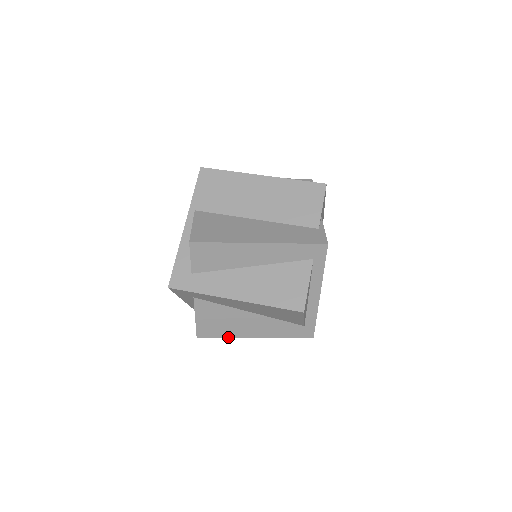
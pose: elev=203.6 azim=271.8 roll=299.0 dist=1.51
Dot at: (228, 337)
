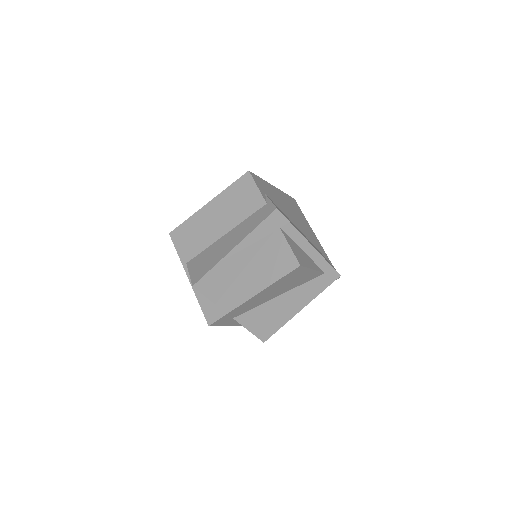
Dot at: (283, 325)
